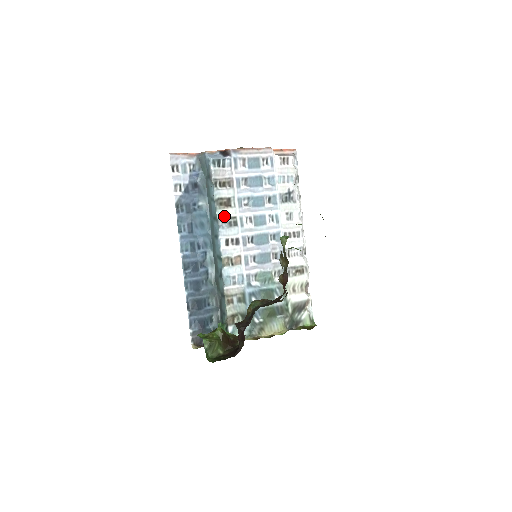
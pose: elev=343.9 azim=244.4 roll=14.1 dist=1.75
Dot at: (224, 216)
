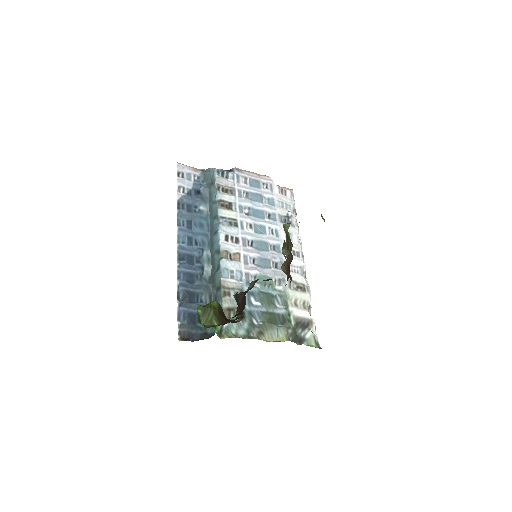
Dot at: (225, 215)
